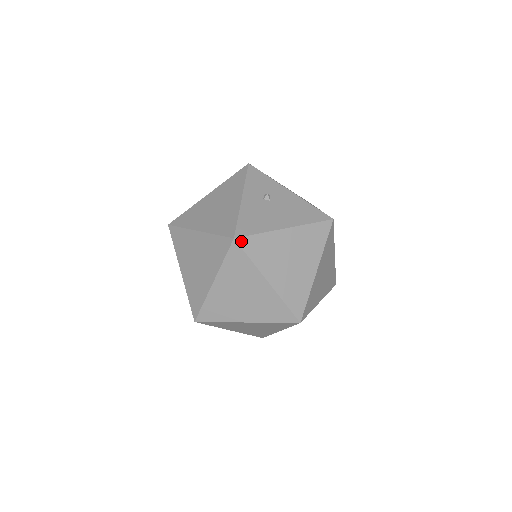
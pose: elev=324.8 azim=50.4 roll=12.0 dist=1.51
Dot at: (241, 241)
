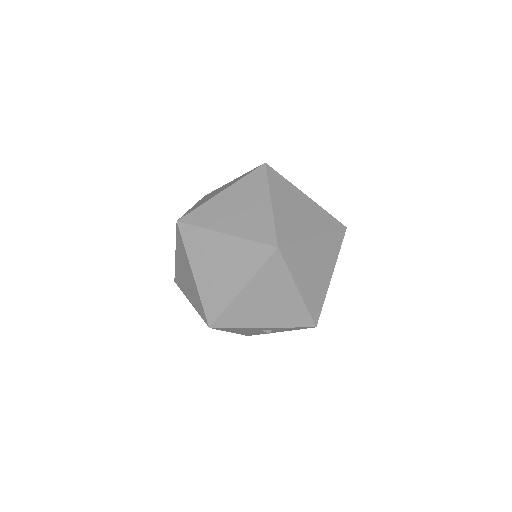
Dot at: (270, 167)
